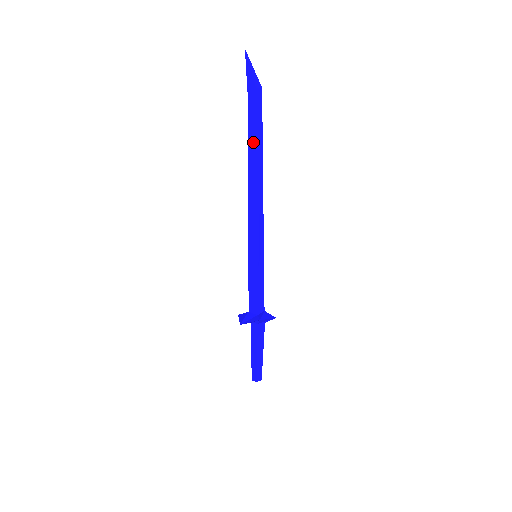
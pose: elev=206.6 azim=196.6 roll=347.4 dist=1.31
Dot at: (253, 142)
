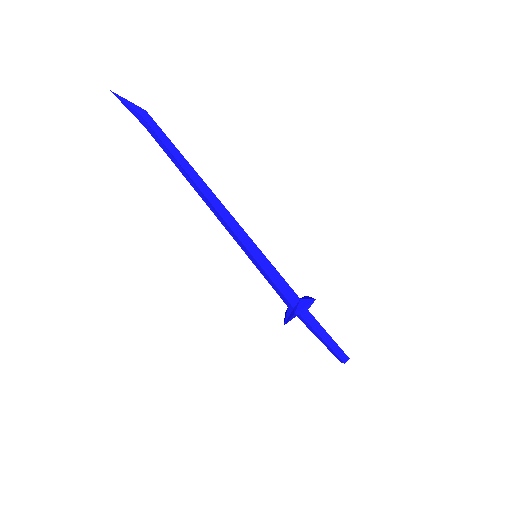
Dot at: (176, 162)
